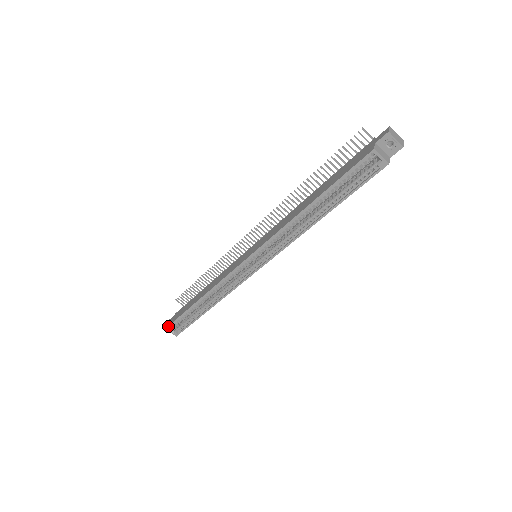
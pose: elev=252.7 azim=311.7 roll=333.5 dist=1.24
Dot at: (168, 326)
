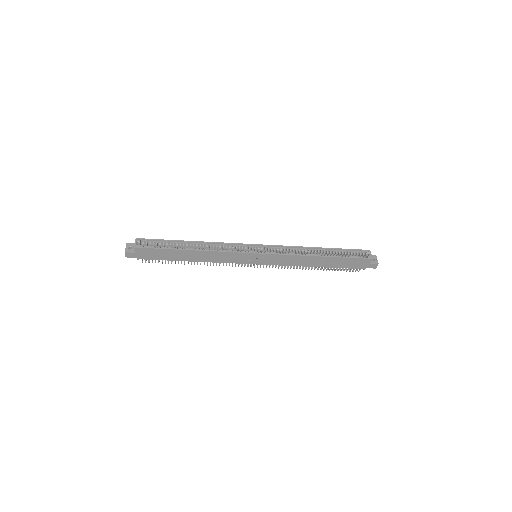
Dot at: (141, 238)
